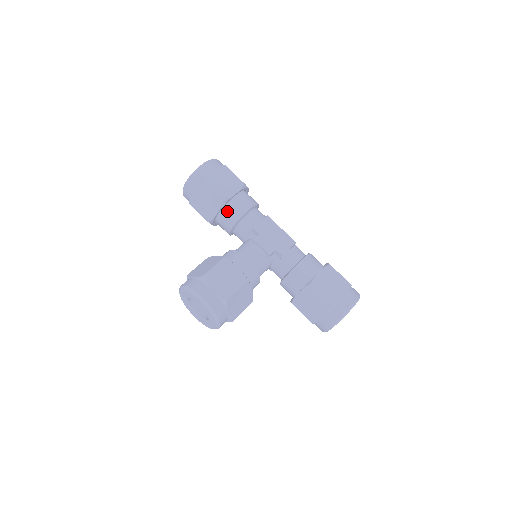
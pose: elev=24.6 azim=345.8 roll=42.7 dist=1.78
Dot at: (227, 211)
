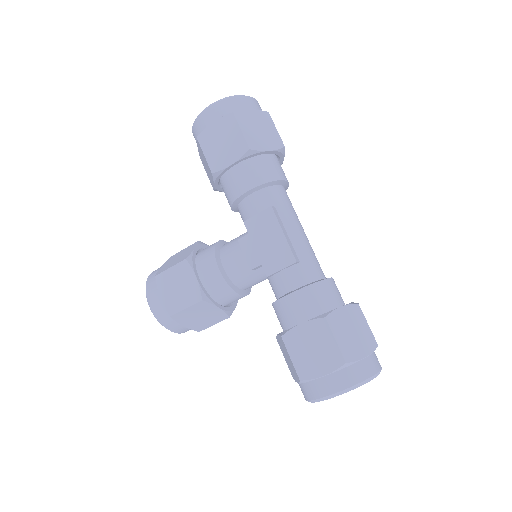
Dot at: (224, 186)
